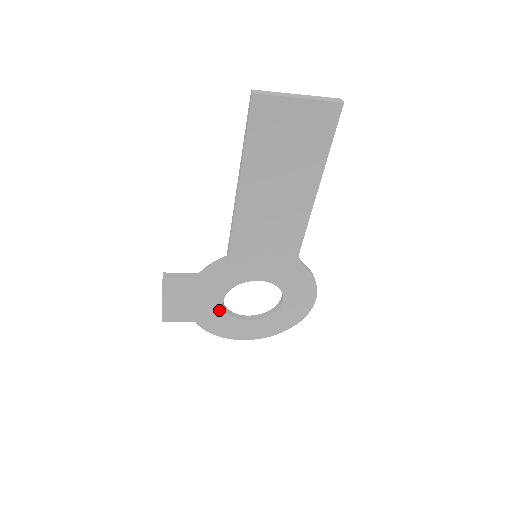
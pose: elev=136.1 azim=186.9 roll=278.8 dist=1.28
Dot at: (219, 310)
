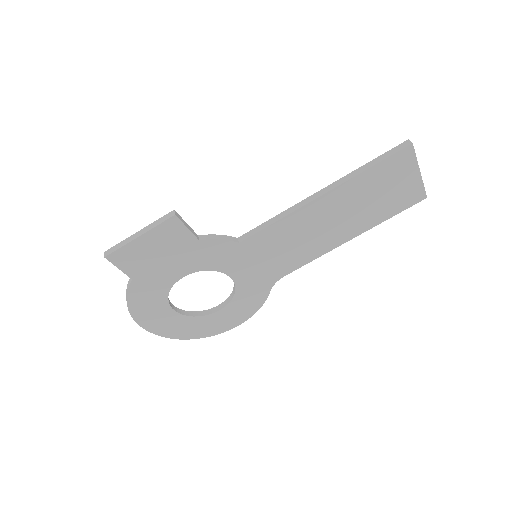
Dot at: (168, 283)
